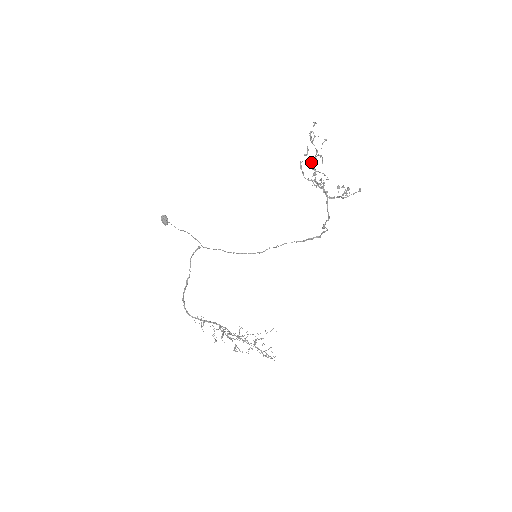
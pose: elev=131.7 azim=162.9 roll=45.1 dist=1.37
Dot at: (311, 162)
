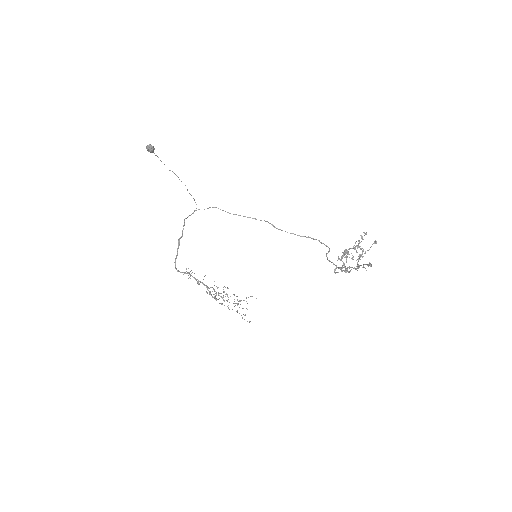
Dot at: (347, 267)
